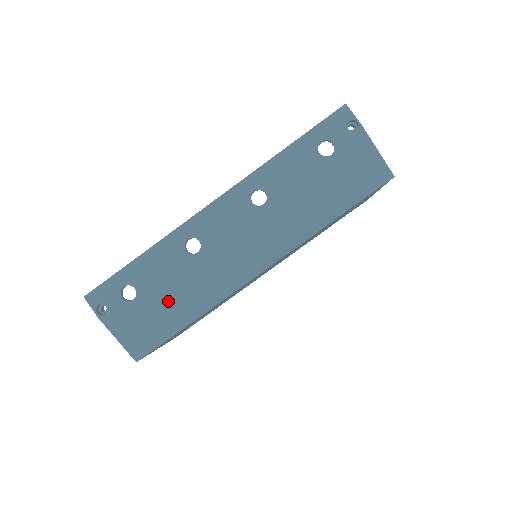
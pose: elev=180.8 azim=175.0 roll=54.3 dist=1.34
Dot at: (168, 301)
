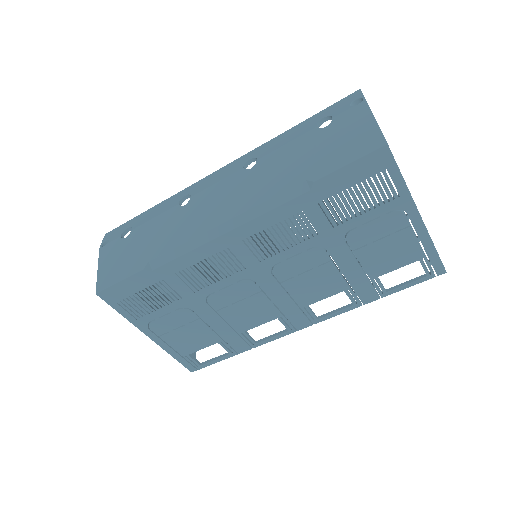
Dot at: (144, 244)
